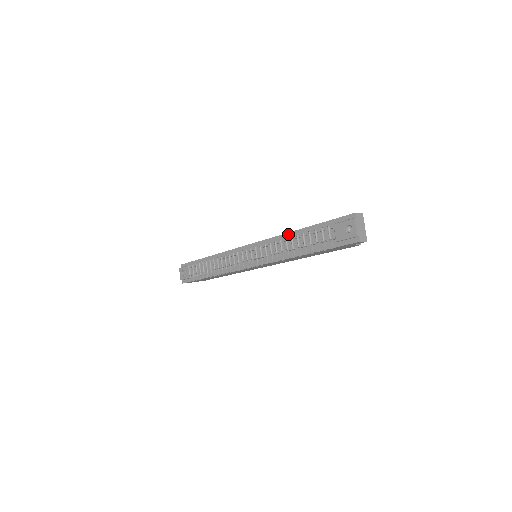
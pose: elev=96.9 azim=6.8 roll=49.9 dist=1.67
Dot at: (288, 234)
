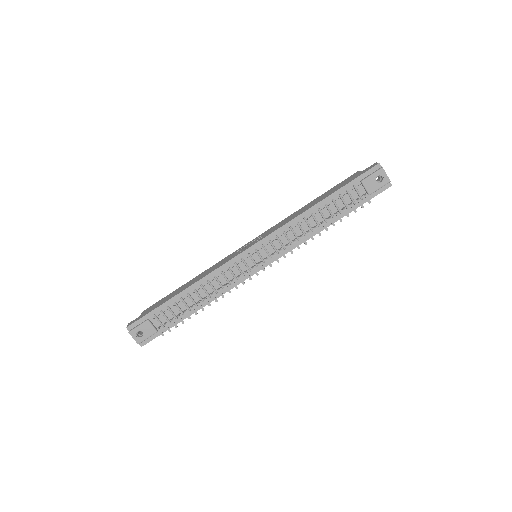
Dot at: (305, 213)
